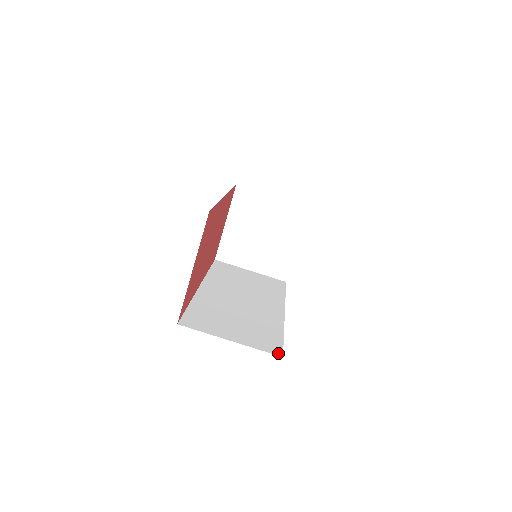
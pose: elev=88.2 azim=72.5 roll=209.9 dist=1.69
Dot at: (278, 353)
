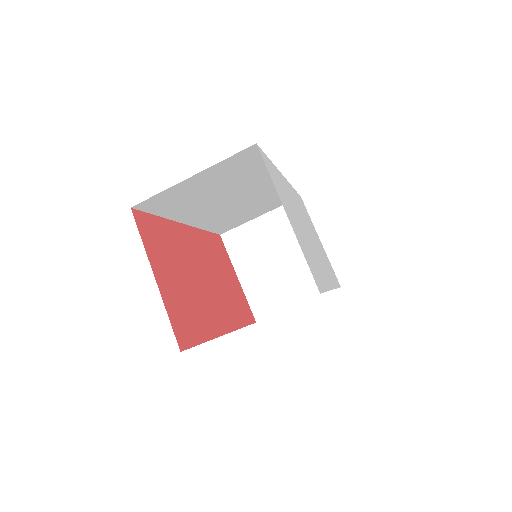
Dot at: occluded
